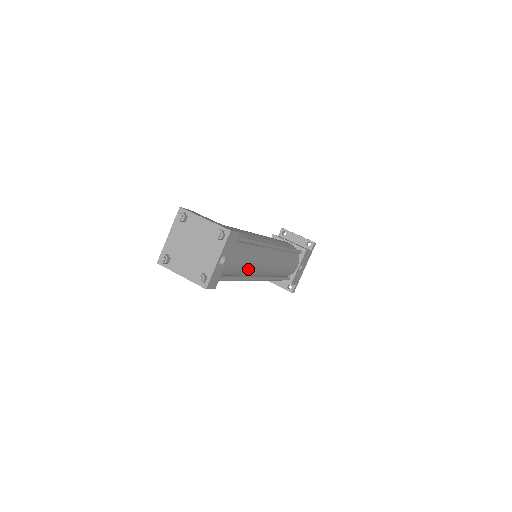
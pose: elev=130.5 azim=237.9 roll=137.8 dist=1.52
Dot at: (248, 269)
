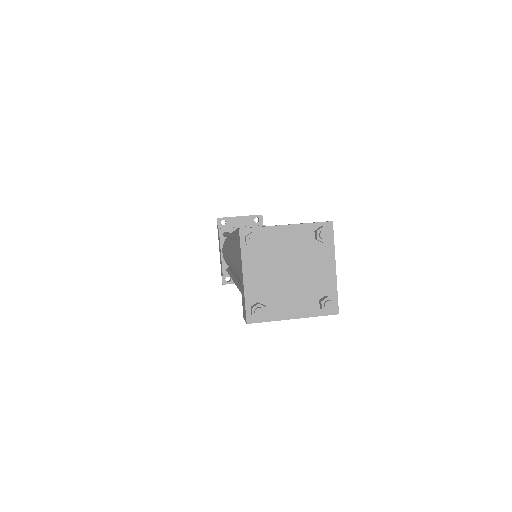
Dot at: occluded
